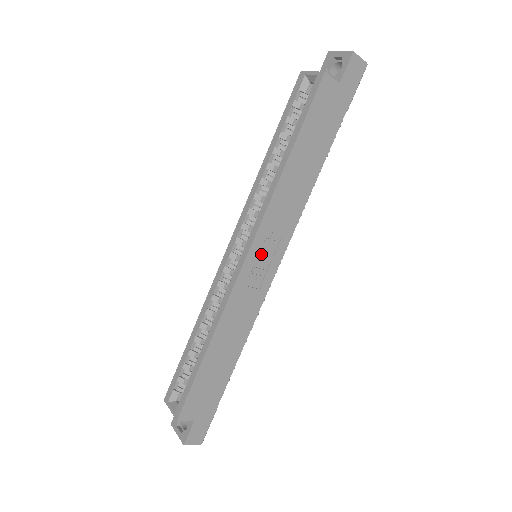
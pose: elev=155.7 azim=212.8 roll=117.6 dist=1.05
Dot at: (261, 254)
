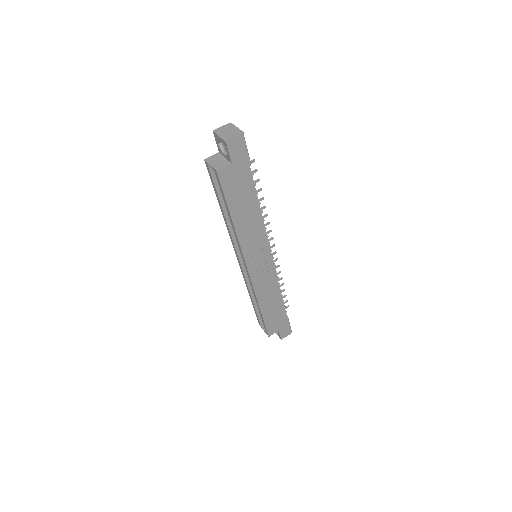
Dot at: (256, 262)
